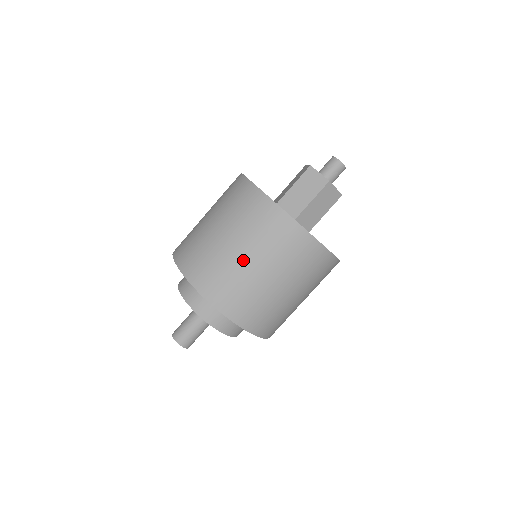
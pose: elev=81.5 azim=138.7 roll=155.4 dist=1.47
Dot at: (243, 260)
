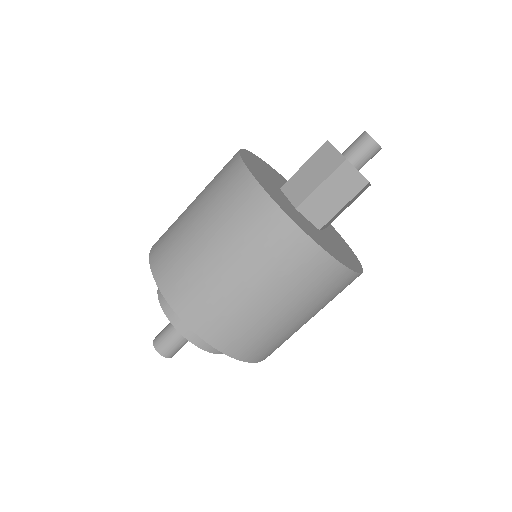
Dot at: (206, 247)
